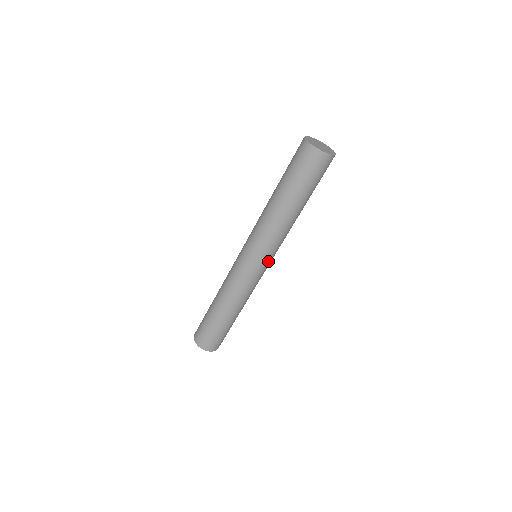
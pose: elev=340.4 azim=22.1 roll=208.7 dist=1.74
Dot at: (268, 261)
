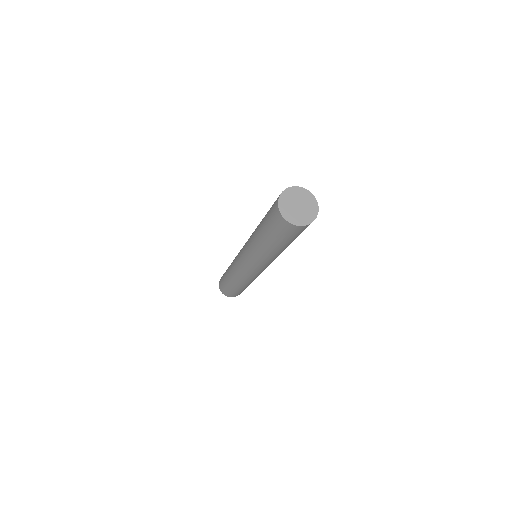
Dot at: (254, 268)
